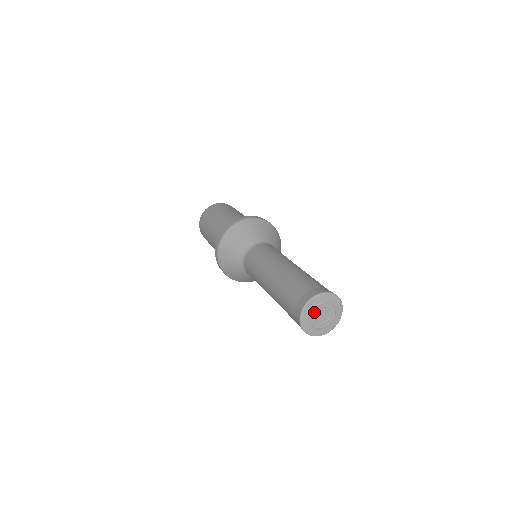
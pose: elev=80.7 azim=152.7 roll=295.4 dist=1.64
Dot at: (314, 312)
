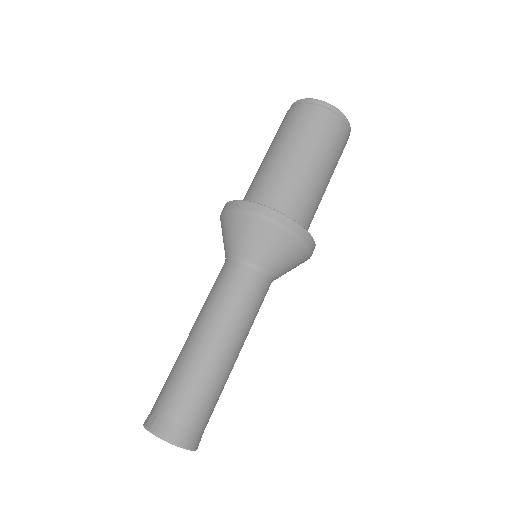
Dot at: occluded
